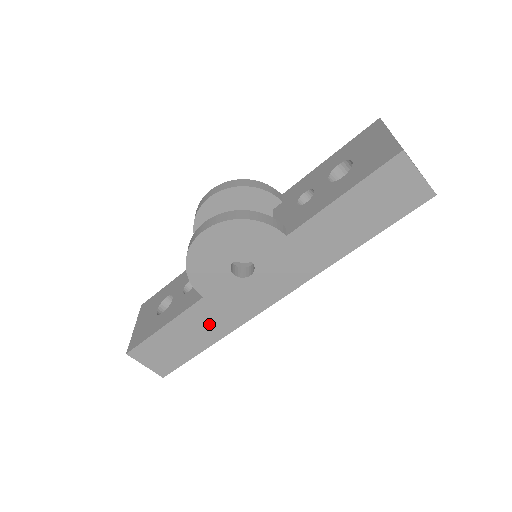
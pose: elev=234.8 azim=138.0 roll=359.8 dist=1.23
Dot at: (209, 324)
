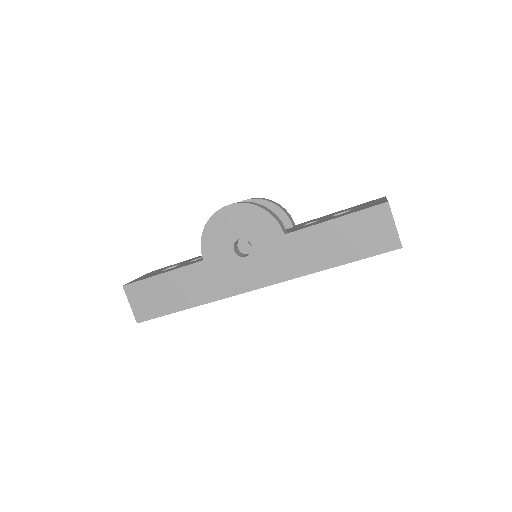
Dot at: (196, 287)
